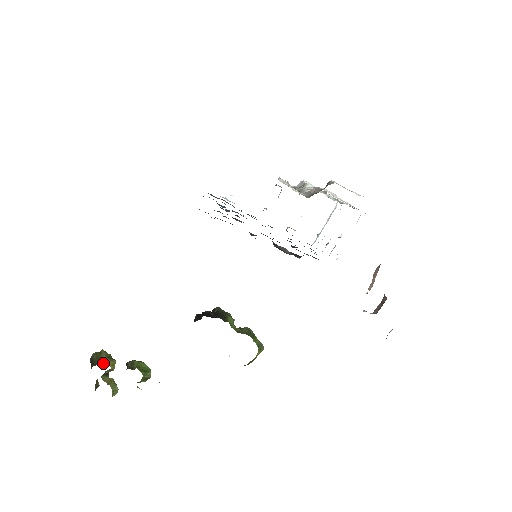
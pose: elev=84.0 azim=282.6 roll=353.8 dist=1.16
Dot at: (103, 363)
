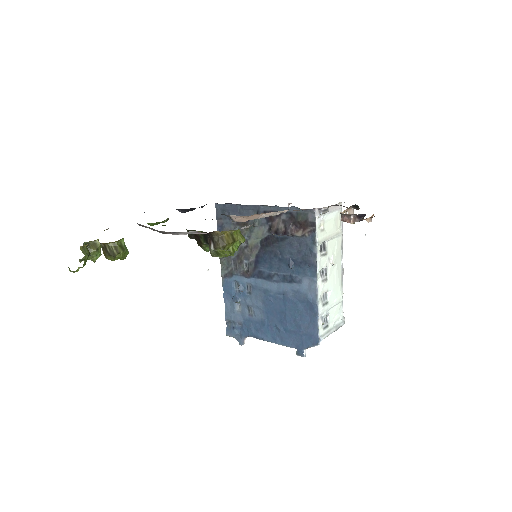
Dot at: occluded
